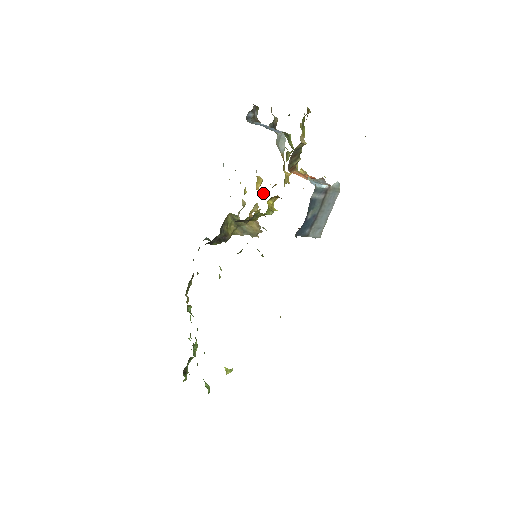
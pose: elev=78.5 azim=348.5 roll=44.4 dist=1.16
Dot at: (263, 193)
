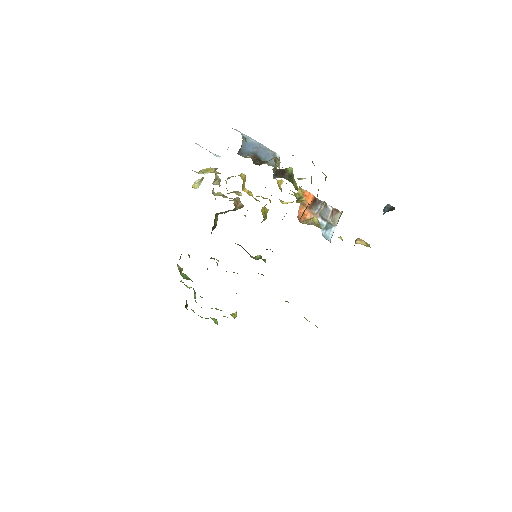
Dot at: (251, 193)
